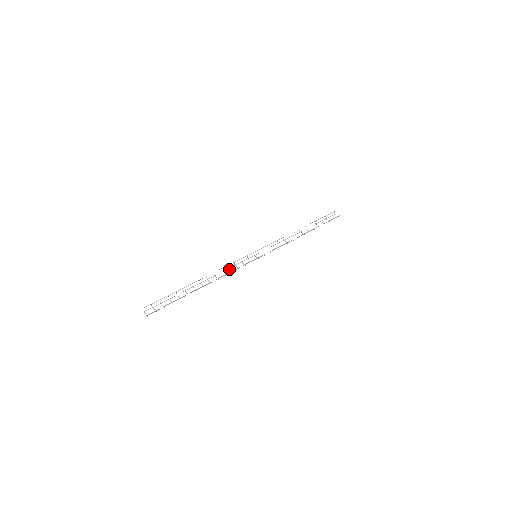
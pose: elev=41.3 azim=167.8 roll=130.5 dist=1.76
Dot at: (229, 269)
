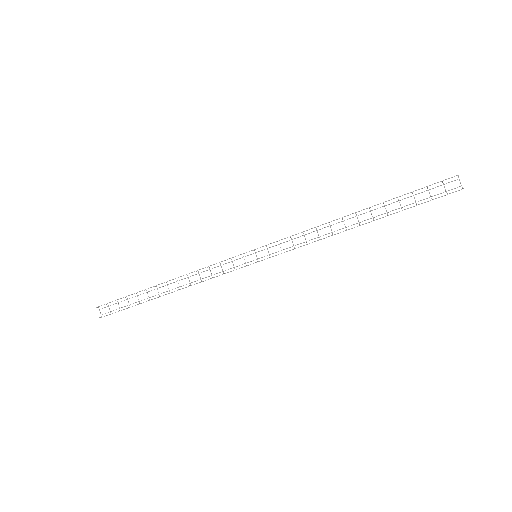
Dot at: (210, 271)
